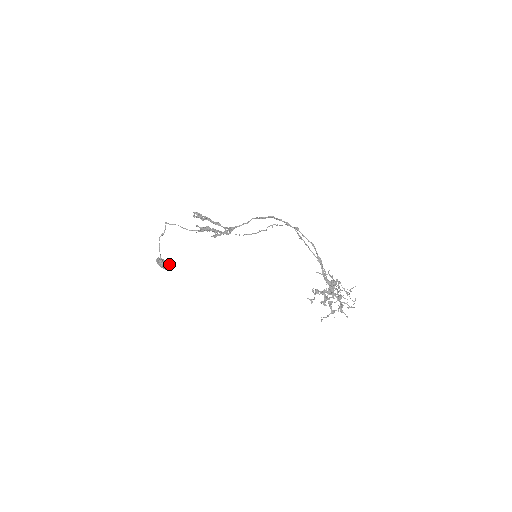
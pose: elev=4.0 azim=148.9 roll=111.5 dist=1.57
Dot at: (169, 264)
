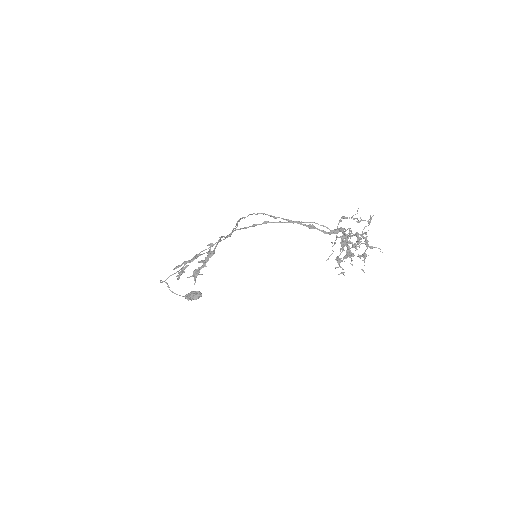
Dot at: (197, 291)
